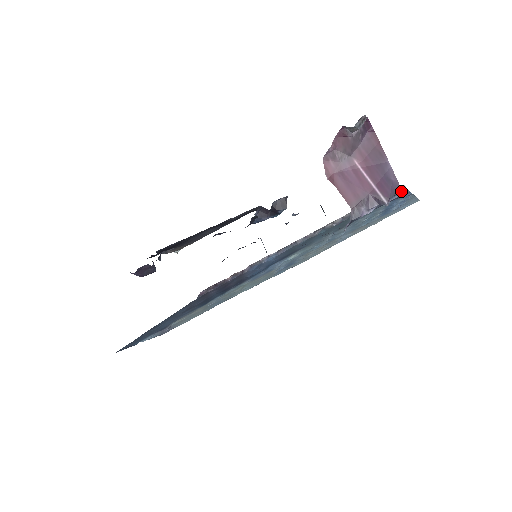
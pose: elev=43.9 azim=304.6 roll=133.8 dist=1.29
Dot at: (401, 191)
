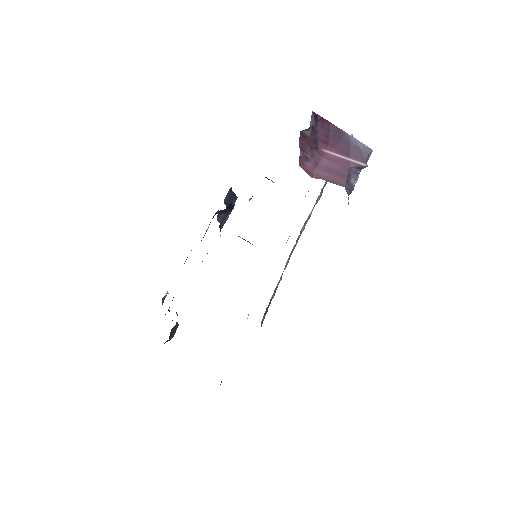
Dot at: (371, 150)
